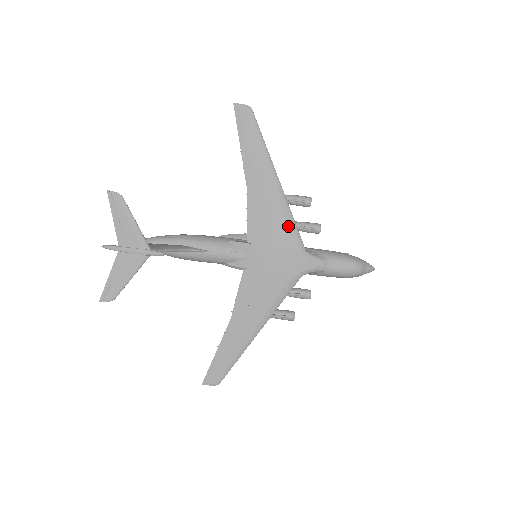
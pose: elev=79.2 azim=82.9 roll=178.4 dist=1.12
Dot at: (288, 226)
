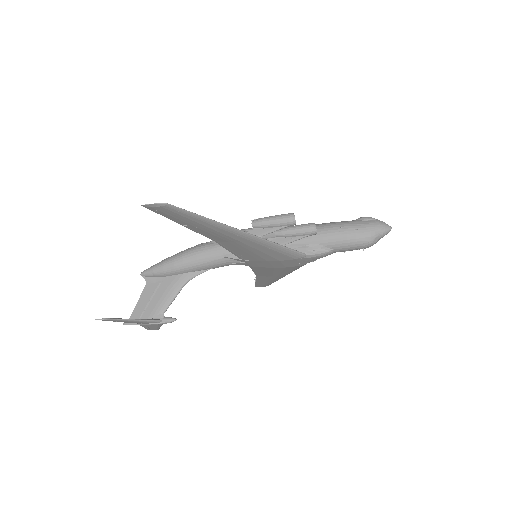
Dot at: (277, 252)
